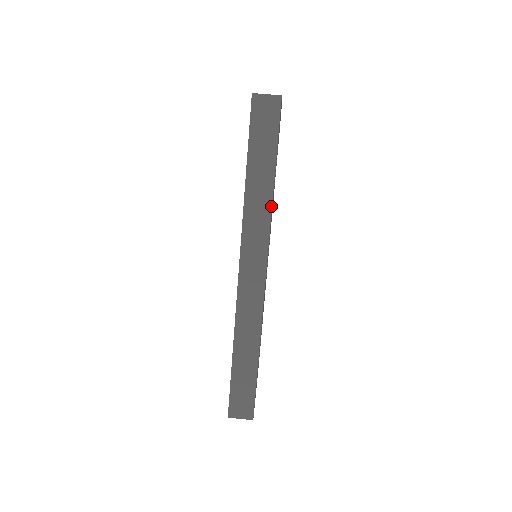
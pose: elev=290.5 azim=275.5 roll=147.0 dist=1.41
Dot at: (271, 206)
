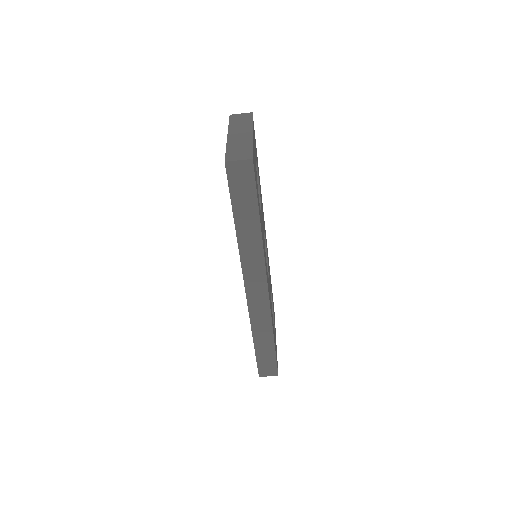
Dot at: (262, 244)
